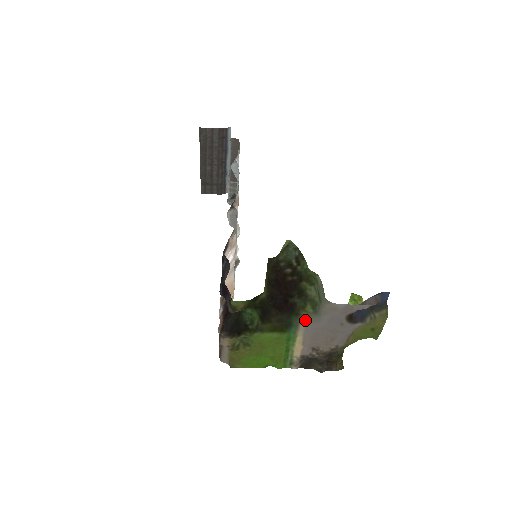
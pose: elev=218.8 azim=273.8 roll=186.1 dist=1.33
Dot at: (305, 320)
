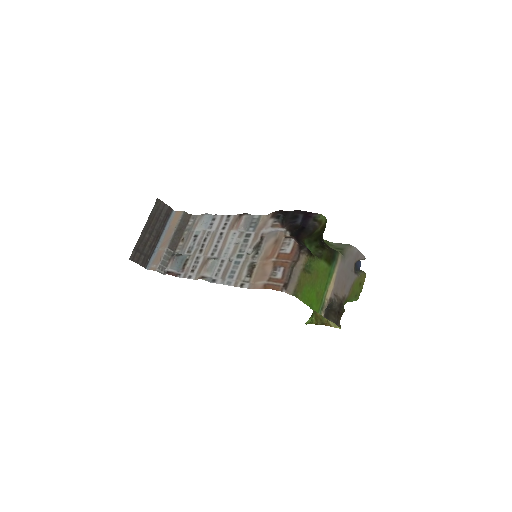
Dot at: (340, 257)
